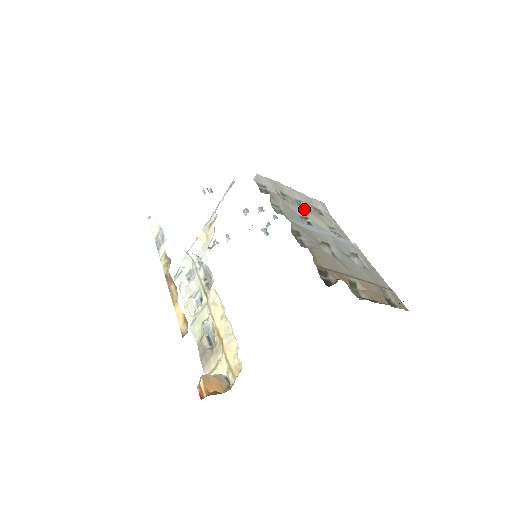
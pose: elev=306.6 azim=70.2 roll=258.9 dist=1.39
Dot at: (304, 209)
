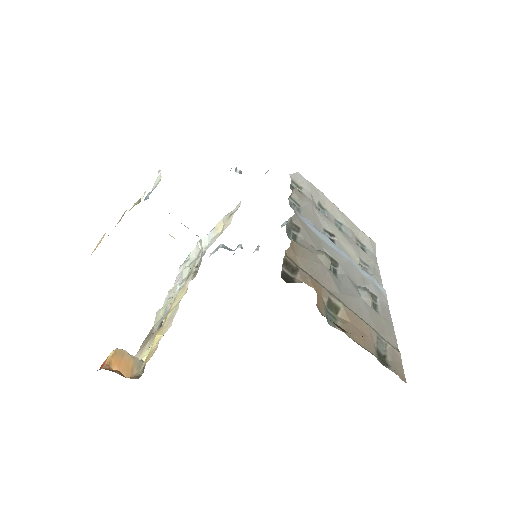
Dot at: (338, 229)
